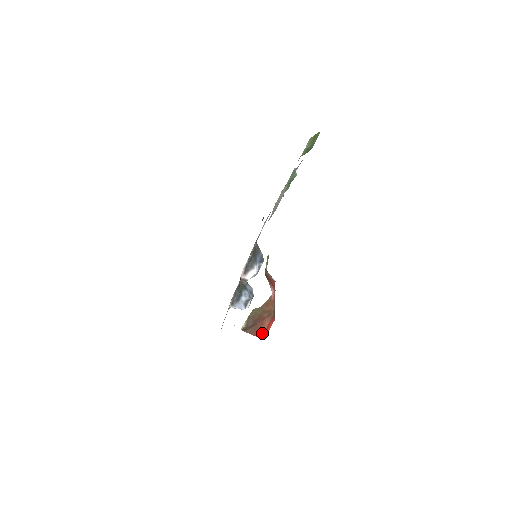
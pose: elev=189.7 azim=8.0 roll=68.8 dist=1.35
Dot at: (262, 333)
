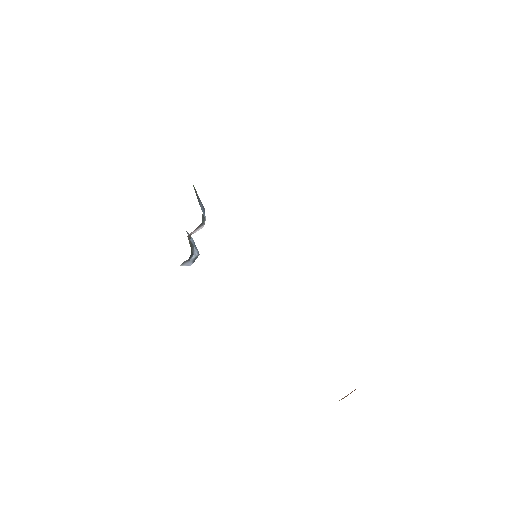
Dot at: occluded
